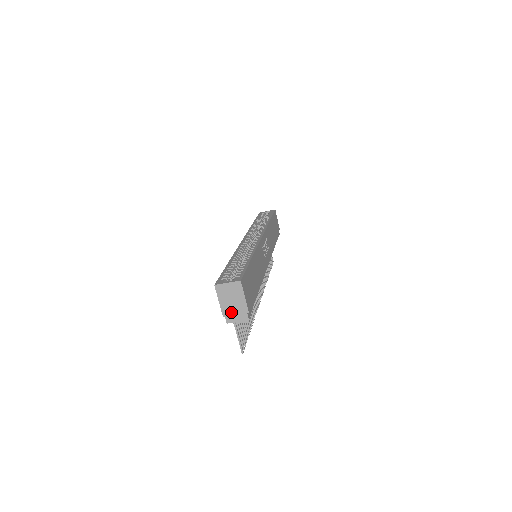
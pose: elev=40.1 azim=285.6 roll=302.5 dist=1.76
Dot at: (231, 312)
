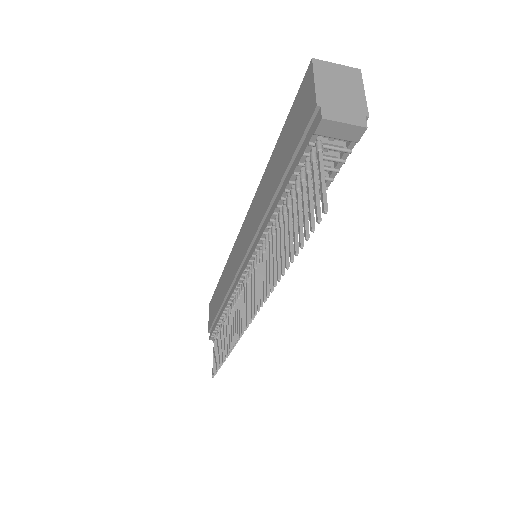
Dot at: (334, 104)
